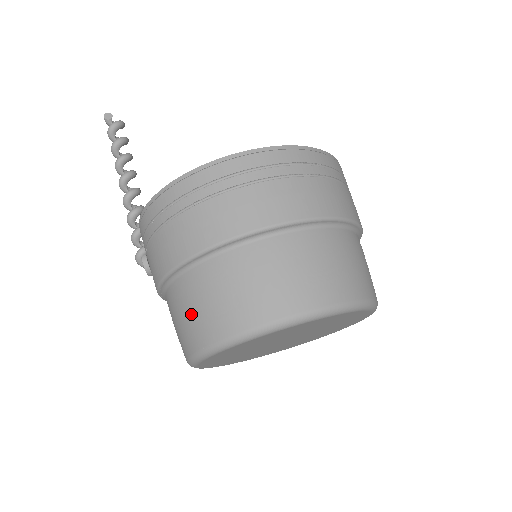
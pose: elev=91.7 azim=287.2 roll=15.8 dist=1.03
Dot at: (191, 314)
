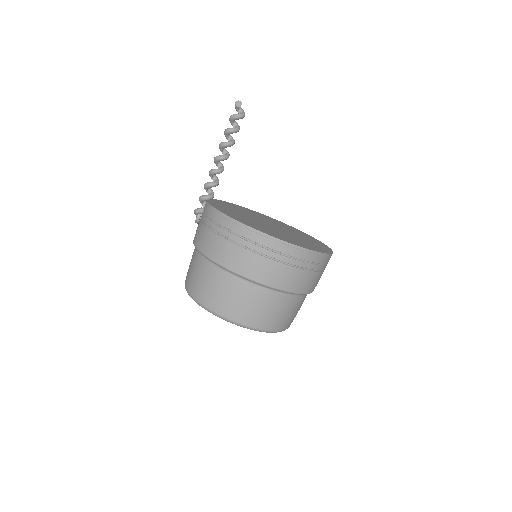
Dot at: (200, 280)
